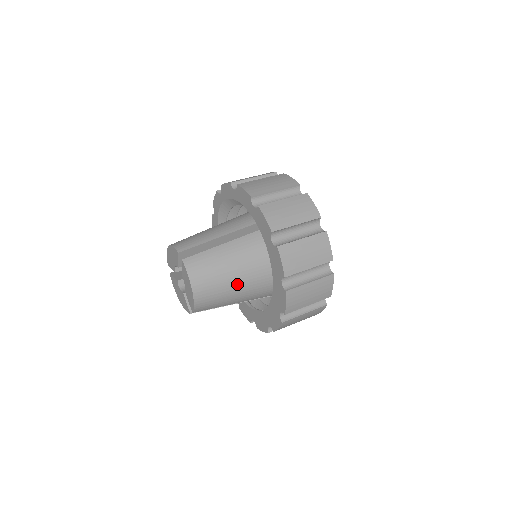
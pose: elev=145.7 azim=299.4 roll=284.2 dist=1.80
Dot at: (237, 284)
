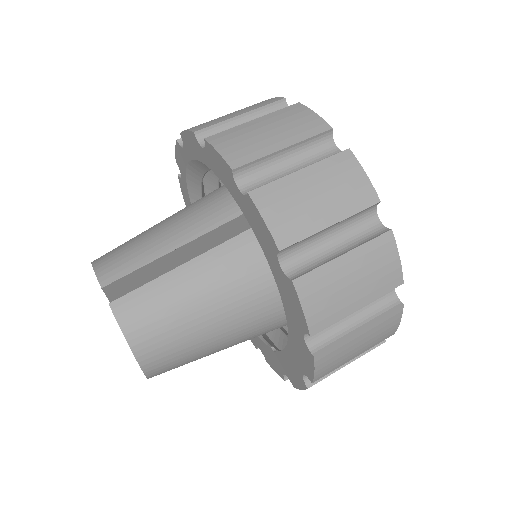
Dot at: (221, 332)
